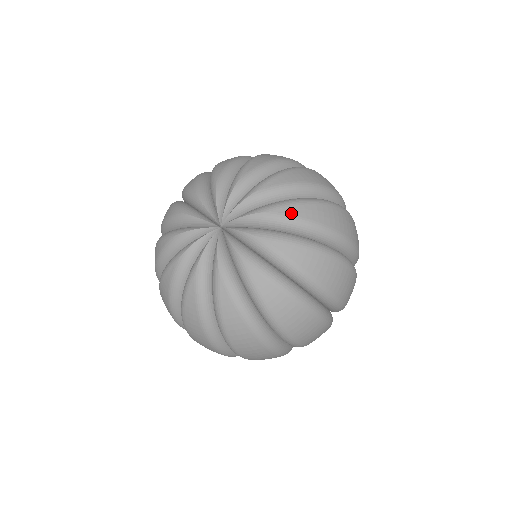
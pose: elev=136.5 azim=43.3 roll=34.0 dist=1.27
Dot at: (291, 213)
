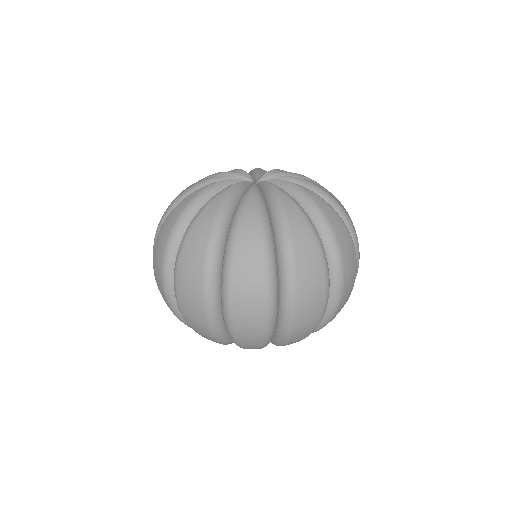
Dot at: (313, 180)
